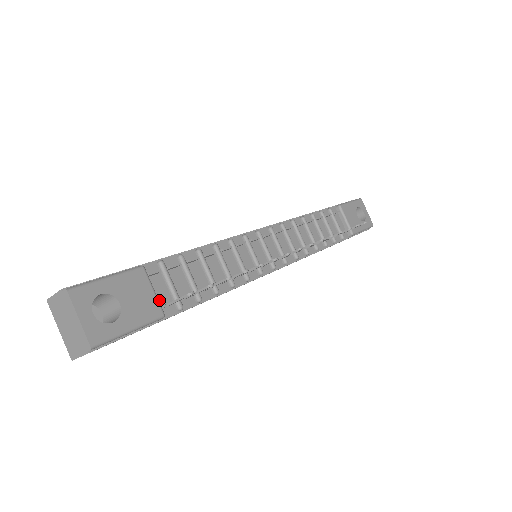
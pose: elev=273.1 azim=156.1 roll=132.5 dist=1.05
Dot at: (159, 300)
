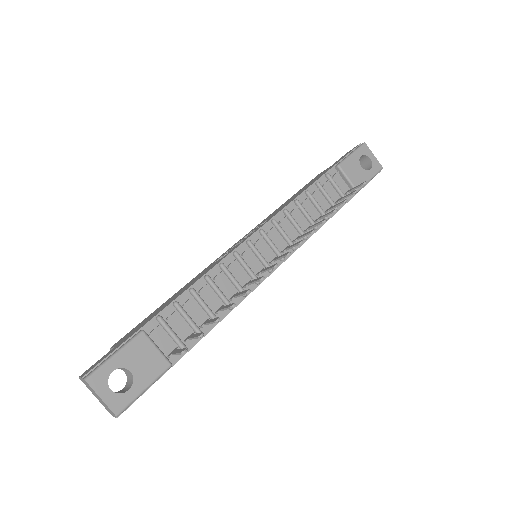
Dot at: (165, 350)
